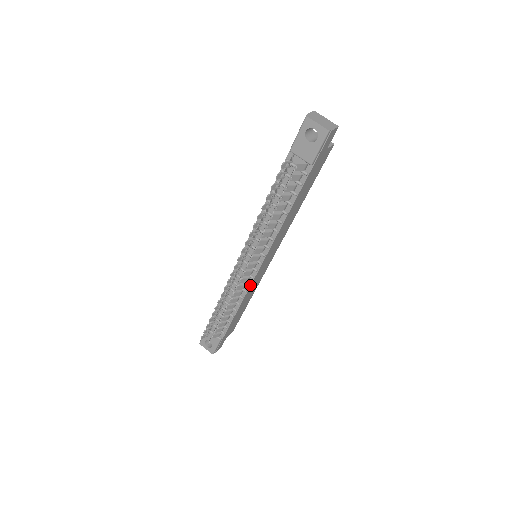
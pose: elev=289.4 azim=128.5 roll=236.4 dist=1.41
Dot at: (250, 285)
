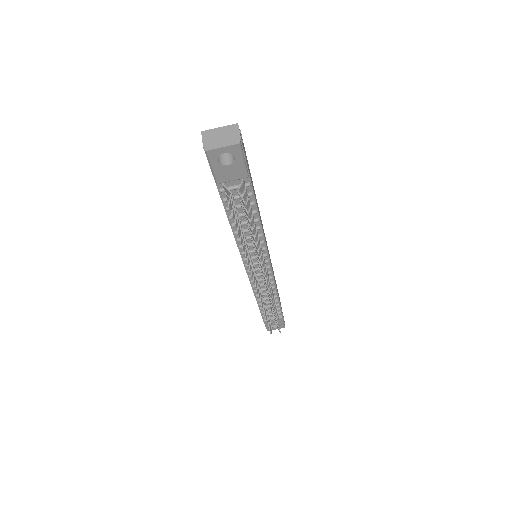
Dot at: (273, 277)
